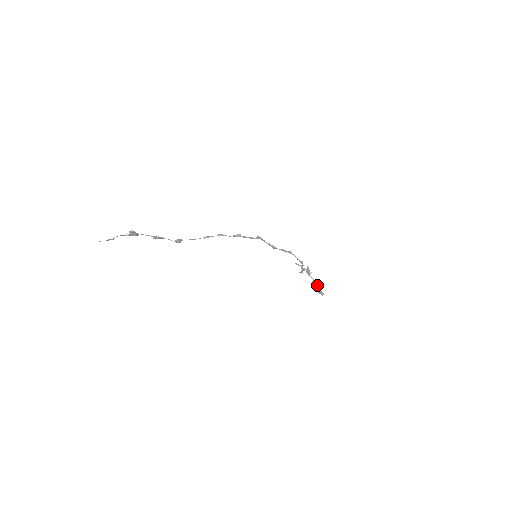
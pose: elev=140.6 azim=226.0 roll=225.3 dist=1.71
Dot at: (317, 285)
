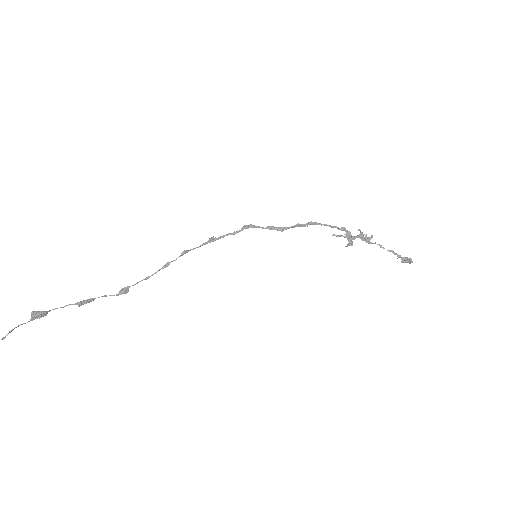
Dot at: (391, 251)
